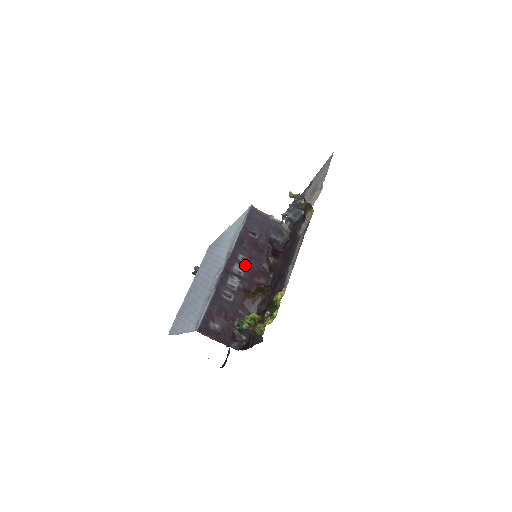
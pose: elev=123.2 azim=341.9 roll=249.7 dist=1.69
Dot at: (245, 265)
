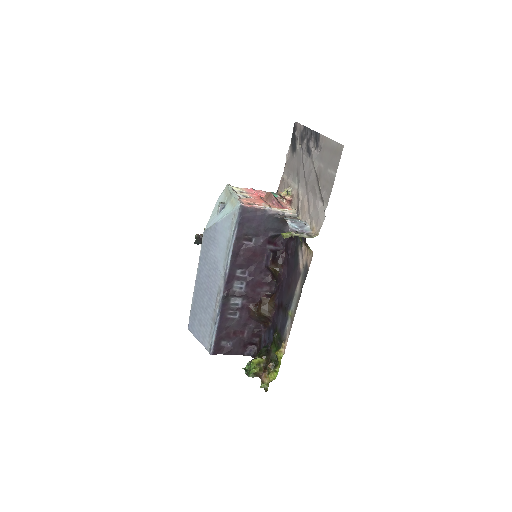
Dot at: (245, 279)
